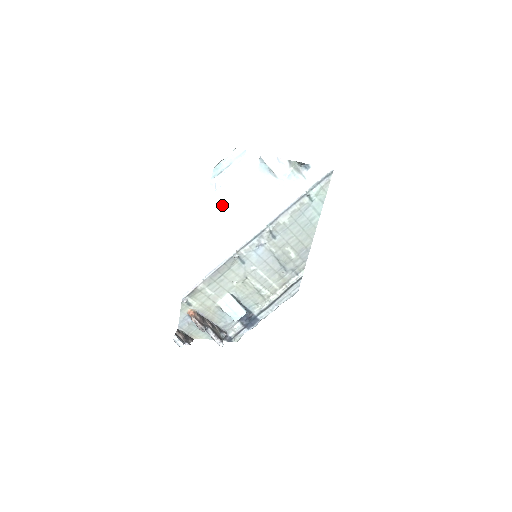
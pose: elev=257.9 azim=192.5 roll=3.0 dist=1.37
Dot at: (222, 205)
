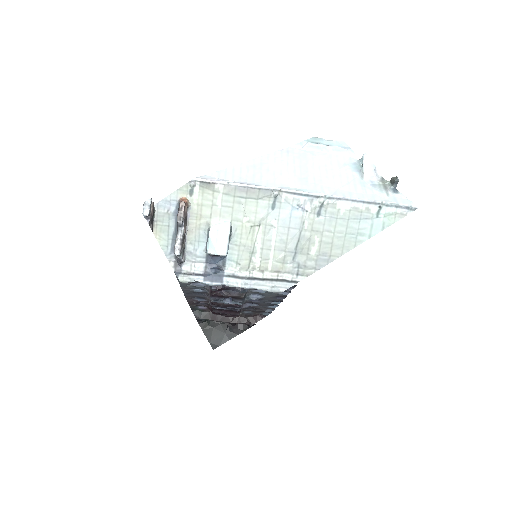
Dot at: (297, 159)
